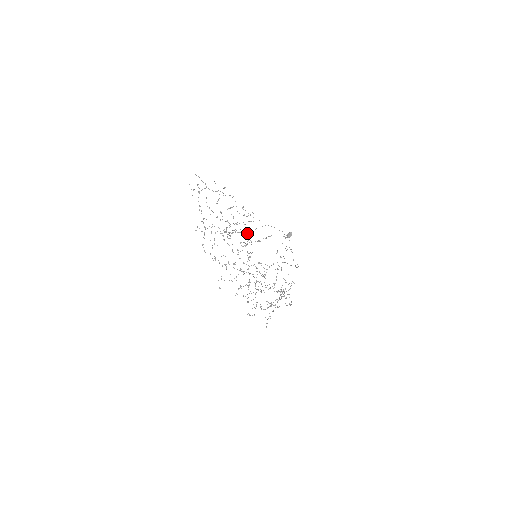
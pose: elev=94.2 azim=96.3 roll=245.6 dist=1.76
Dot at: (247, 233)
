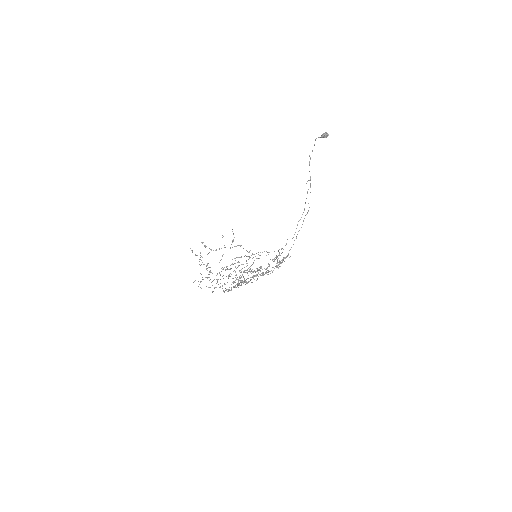
Dot at: (249, 258)
